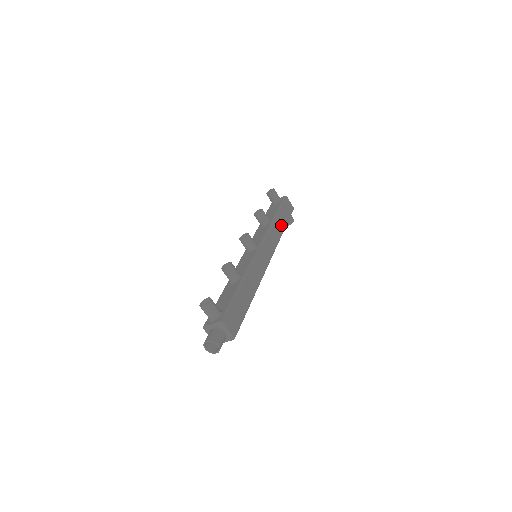
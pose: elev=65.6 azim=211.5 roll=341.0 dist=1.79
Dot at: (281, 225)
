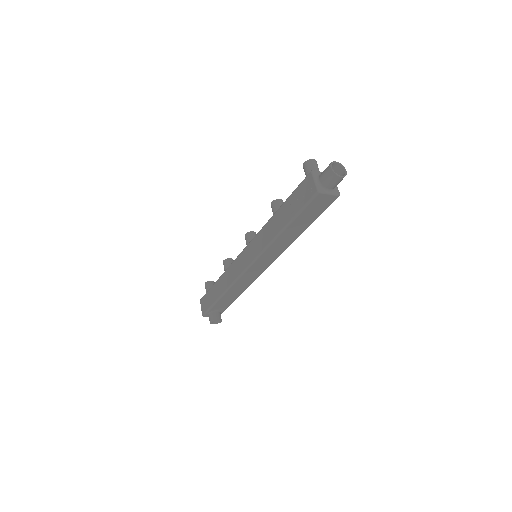
Dot at: occluded
